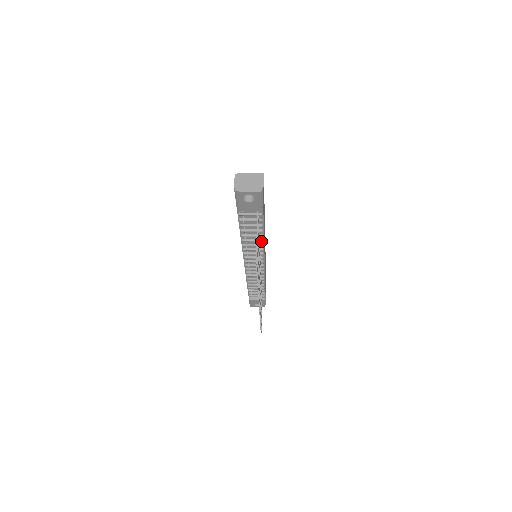
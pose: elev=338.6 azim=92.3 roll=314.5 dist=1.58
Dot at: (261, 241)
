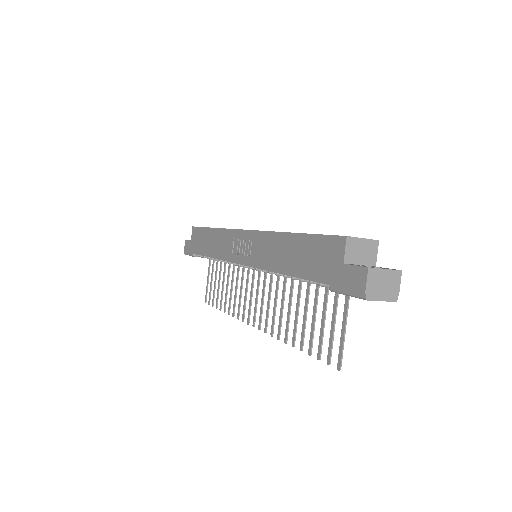
Dot at: occluded
